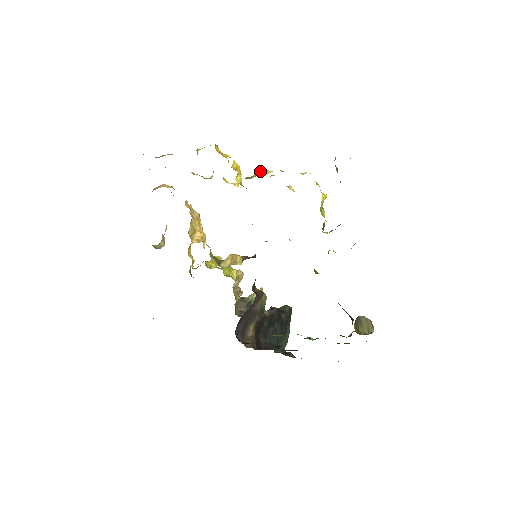
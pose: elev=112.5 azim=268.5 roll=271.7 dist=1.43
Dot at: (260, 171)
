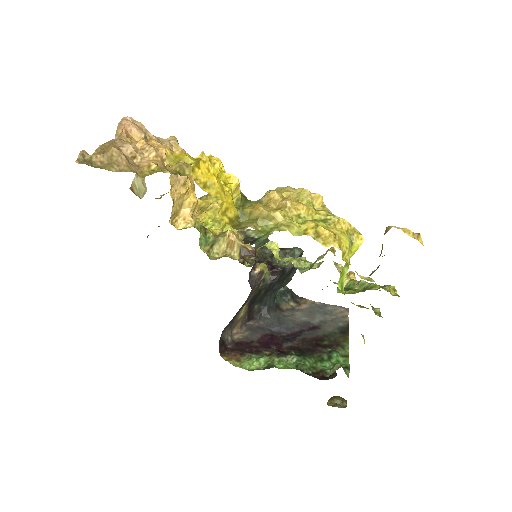
Dot at: (264, 212)
